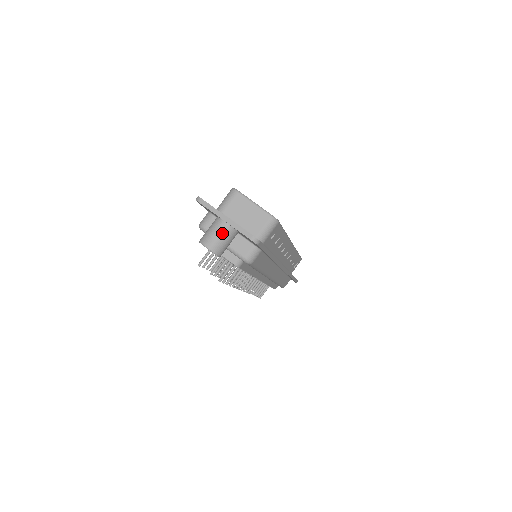
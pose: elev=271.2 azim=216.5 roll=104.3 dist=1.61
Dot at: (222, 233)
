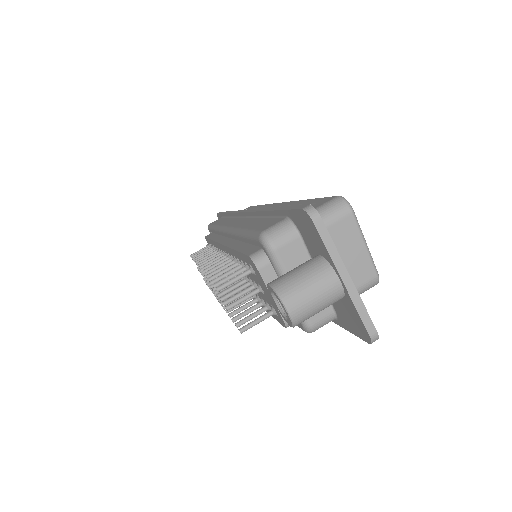
Dot at: (325, 298)
